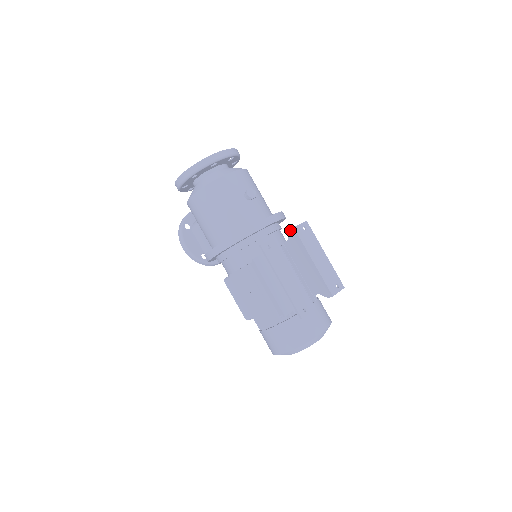
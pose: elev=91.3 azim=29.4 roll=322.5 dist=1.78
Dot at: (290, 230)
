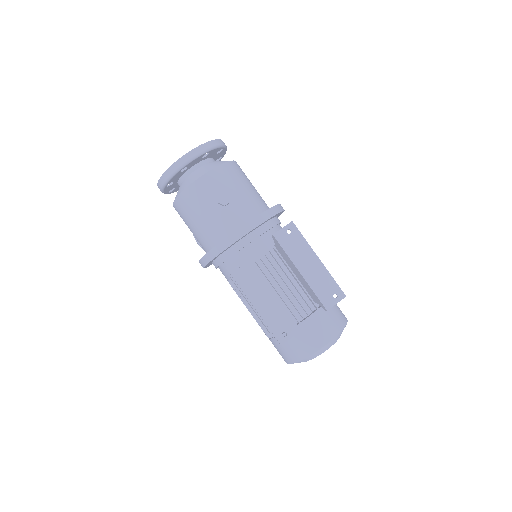
Dot at: (272, 236)
